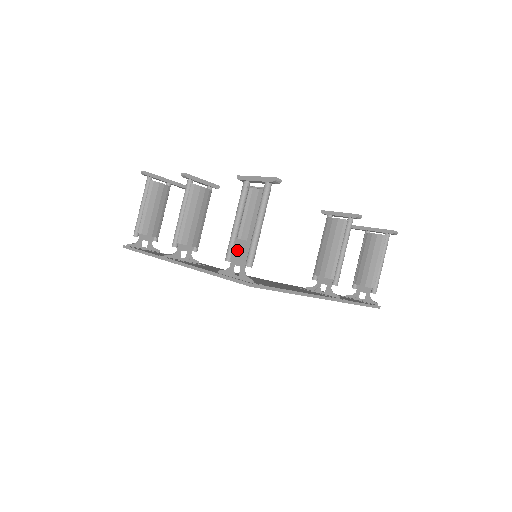
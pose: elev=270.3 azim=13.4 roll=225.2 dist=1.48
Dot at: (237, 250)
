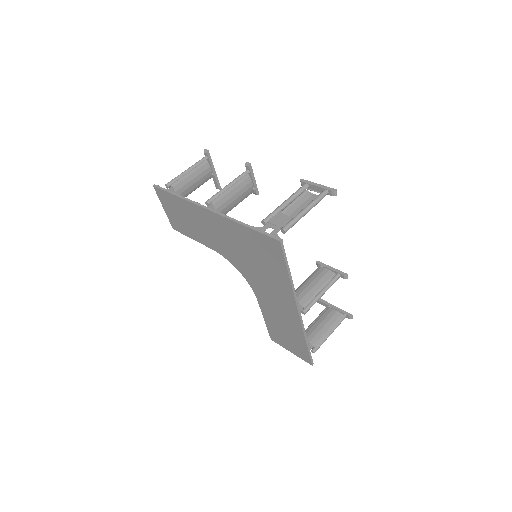
Dot at: (277, 219)
